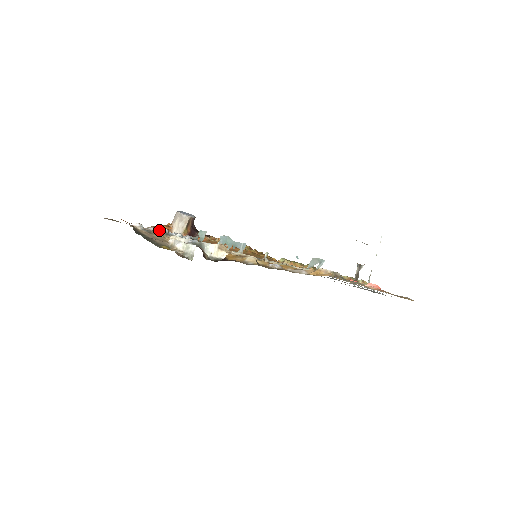
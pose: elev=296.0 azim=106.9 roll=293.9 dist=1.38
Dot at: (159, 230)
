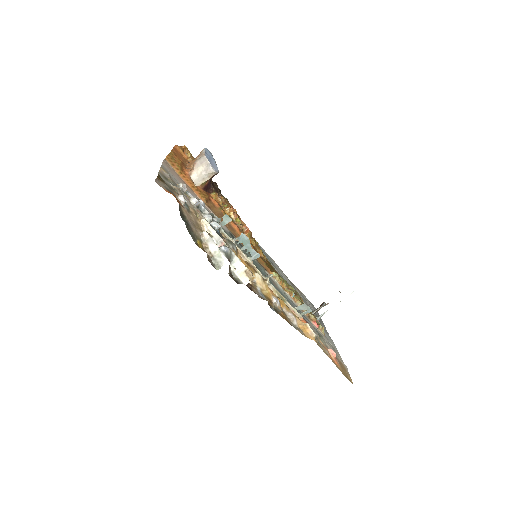
Dot at: (194, 201)
